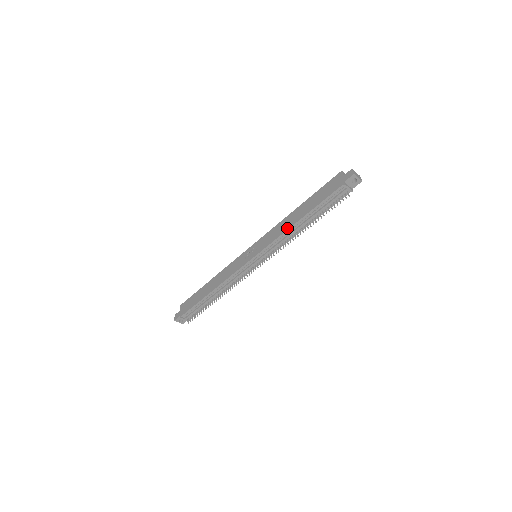
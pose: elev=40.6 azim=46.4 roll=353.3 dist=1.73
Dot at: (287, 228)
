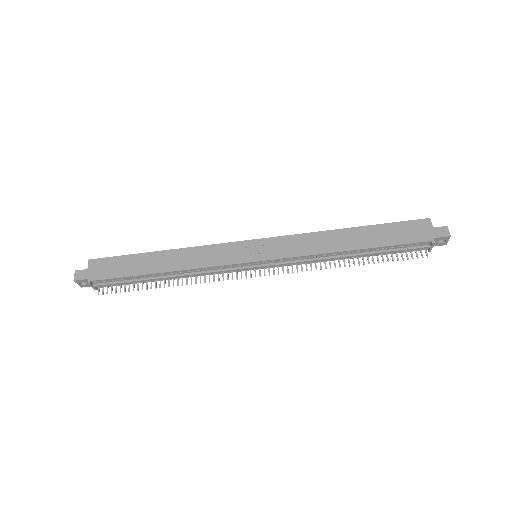
Dot at: (328, 250)
